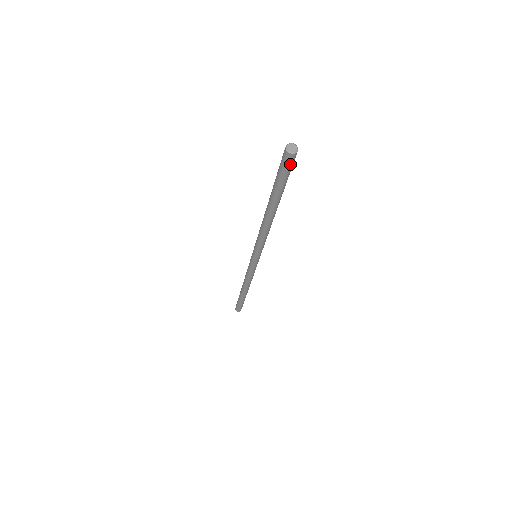
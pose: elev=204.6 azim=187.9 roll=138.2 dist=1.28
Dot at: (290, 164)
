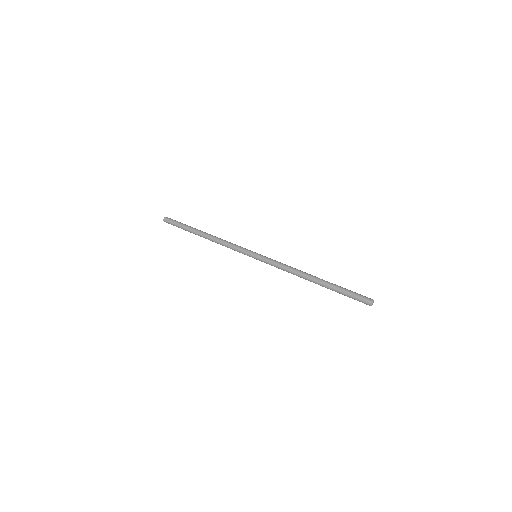
Dot at: occluded
